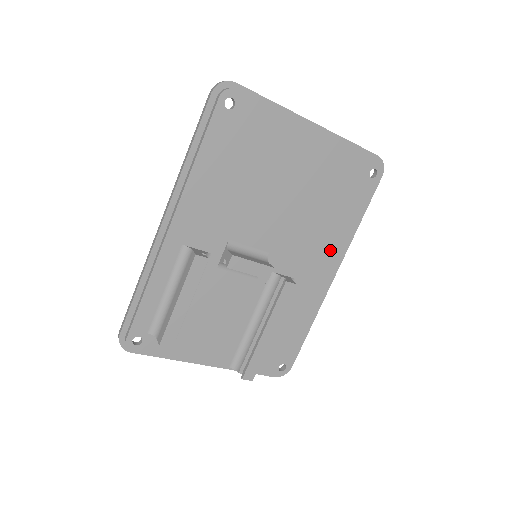
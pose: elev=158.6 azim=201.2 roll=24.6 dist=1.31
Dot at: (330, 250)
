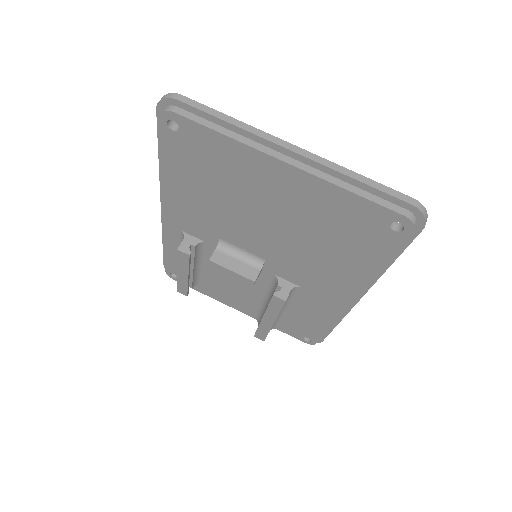
Dot at: (342, 280)
